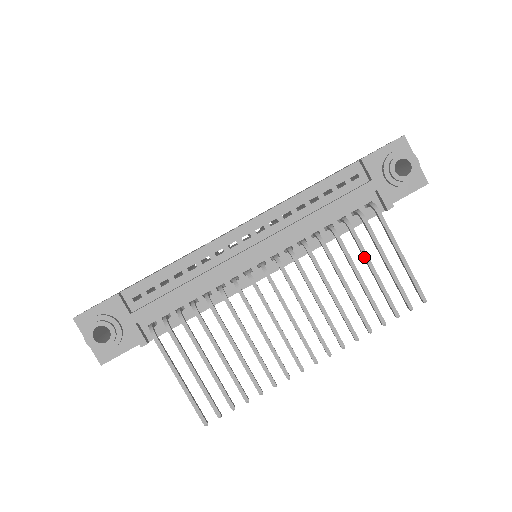
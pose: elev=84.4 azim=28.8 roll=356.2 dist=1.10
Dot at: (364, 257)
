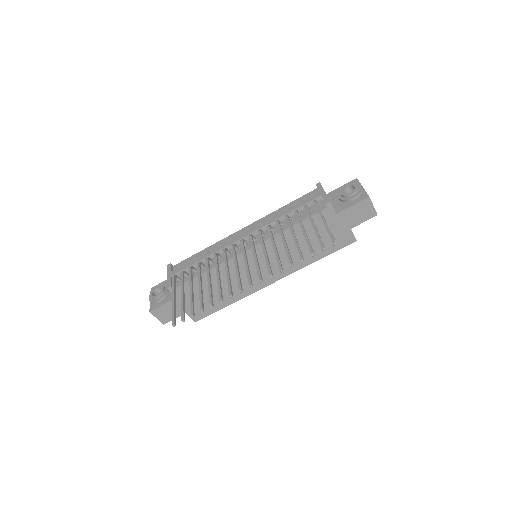
Dot at: occluded
